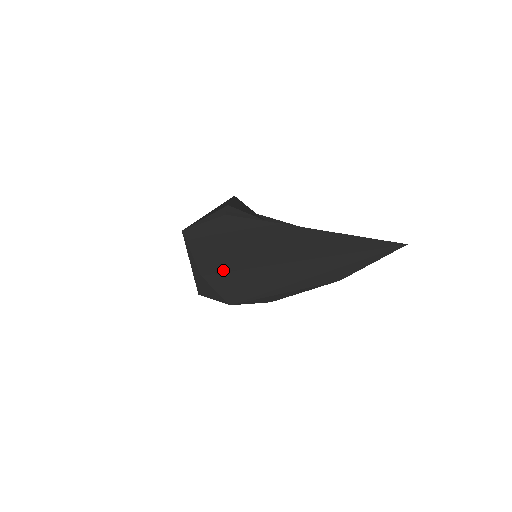
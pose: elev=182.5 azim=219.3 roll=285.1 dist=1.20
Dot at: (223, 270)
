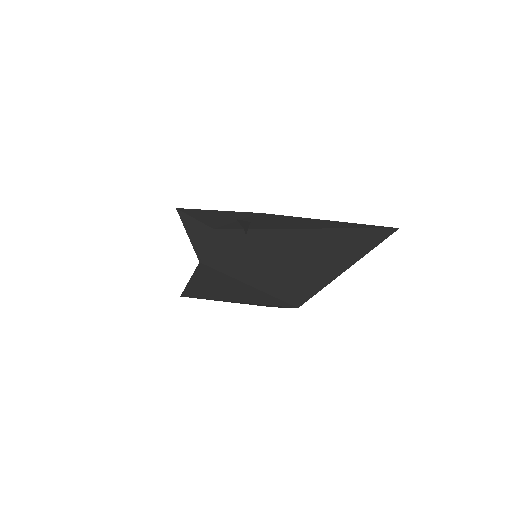
Dot at: (307, 296)
